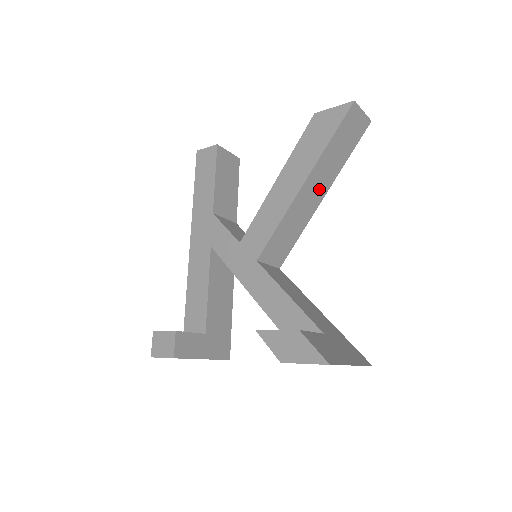
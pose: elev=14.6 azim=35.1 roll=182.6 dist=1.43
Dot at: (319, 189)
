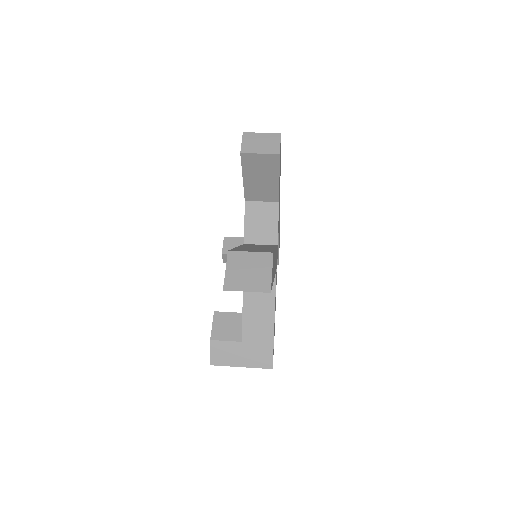
Dot at: occluded
